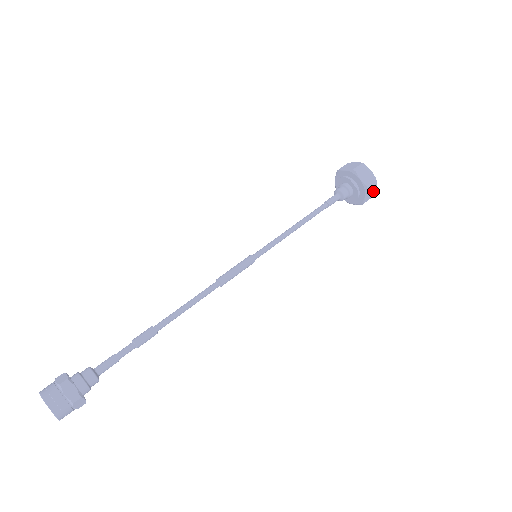
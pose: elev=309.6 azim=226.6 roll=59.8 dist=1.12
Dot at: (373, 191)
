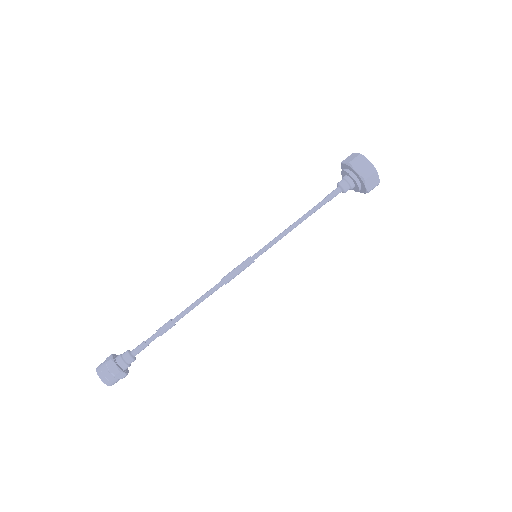
Dot at: (376, 179)
